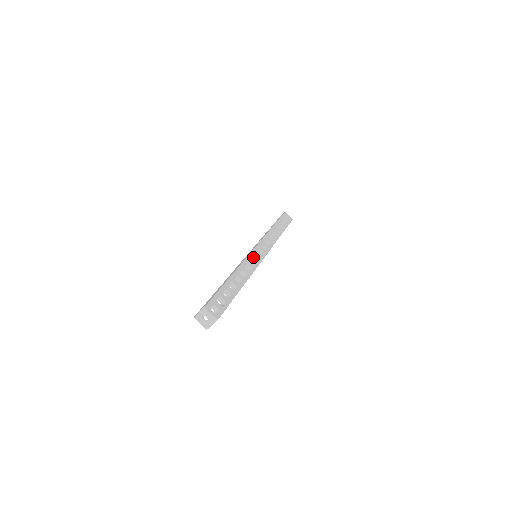
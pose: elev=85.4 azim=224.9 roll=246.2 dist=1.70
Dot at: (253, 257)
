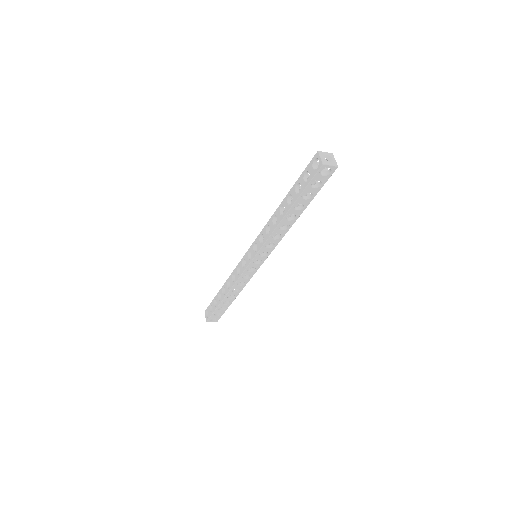
Dot at: occluded
